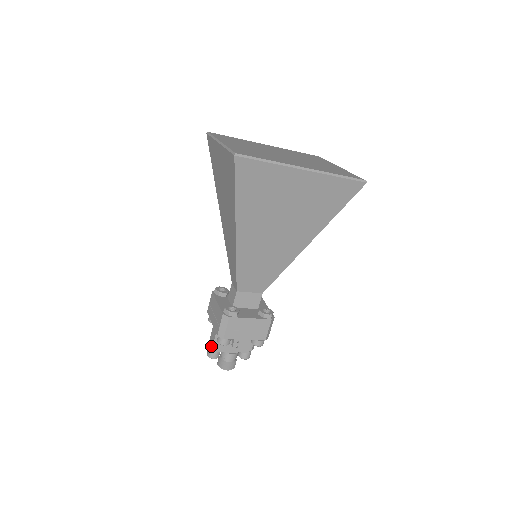
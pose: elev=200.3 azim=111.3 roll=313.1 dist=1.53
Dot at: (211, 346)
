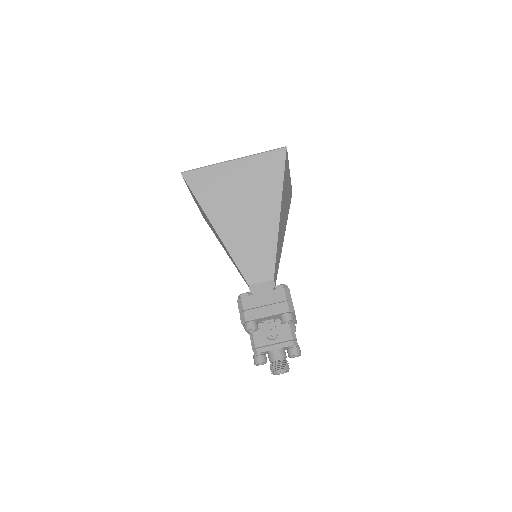
Dot at: (253, 351)
